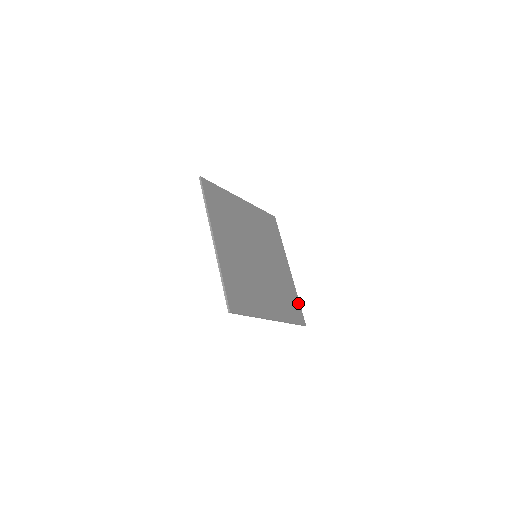
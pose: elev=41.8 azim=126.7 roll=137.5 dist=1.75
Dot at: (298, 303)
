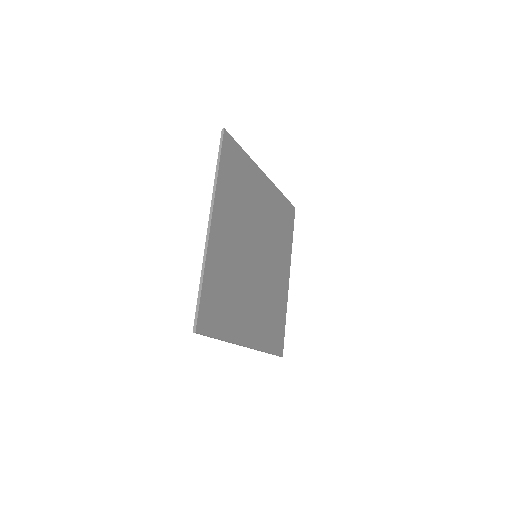
Dot at: (284, 326)
